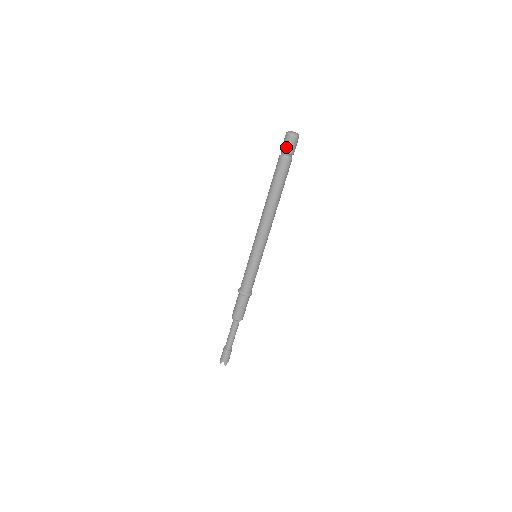
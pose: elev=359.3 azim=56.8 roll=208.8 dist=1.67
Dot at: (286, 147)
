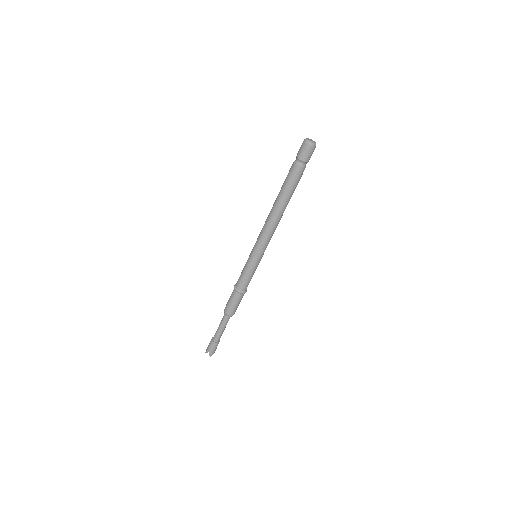
Dot at: (301, 154)
